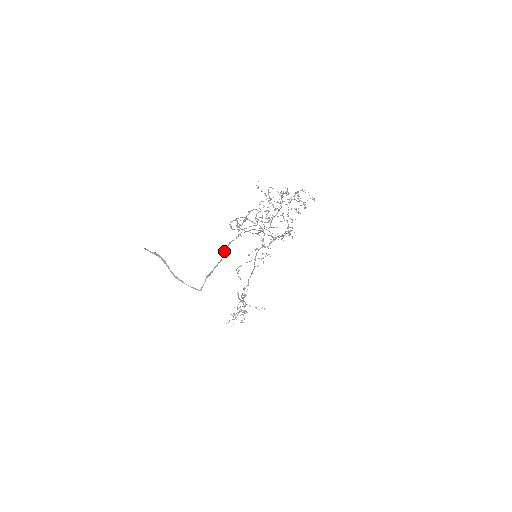
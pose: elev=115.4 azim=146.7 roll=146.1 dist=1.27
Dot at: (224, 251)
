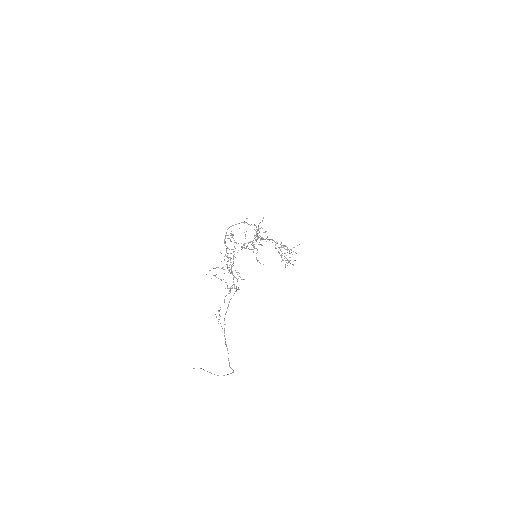
Dot at: (225, 342)
